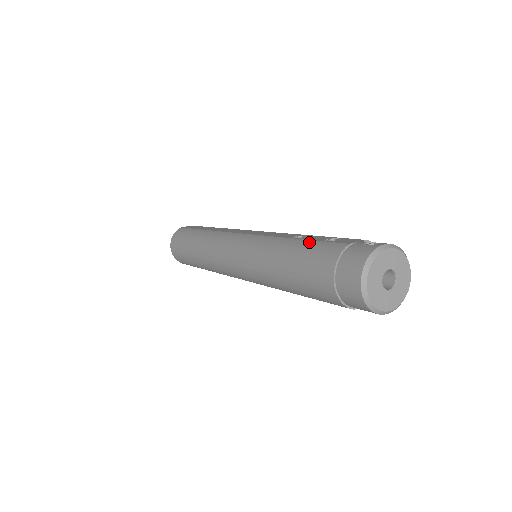
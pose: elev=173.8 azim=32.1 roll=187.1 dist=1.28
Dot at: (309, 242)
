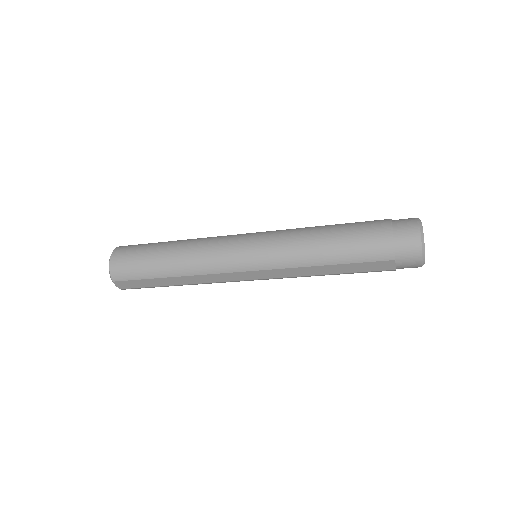
Dot at: occluded
